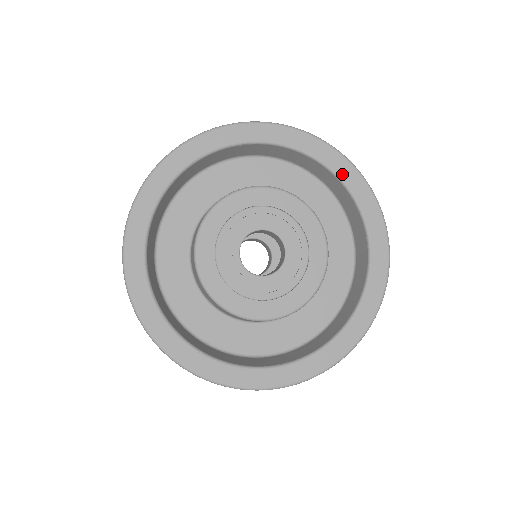
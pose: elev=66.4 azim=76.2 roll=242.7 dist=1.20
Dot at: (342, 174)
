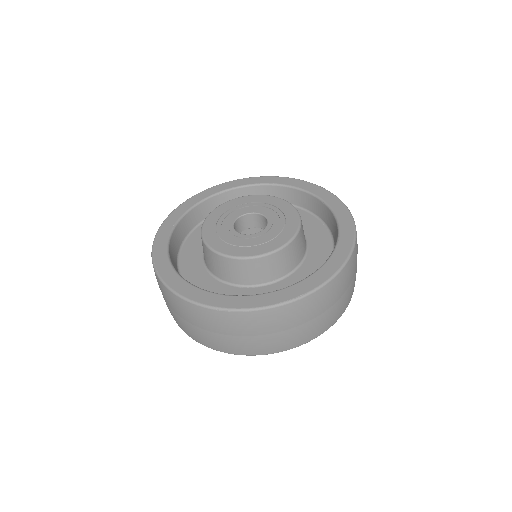
Dot at: (289, 184)
